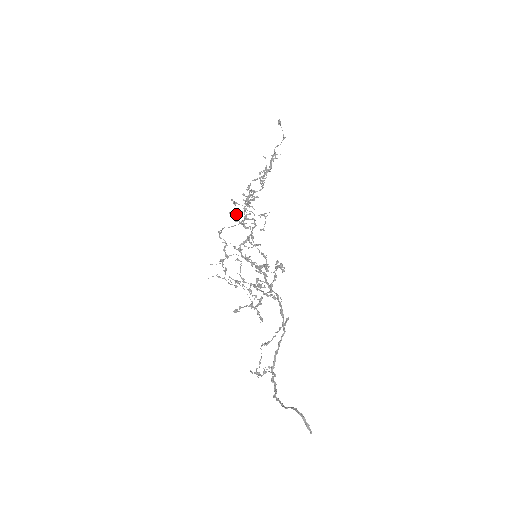
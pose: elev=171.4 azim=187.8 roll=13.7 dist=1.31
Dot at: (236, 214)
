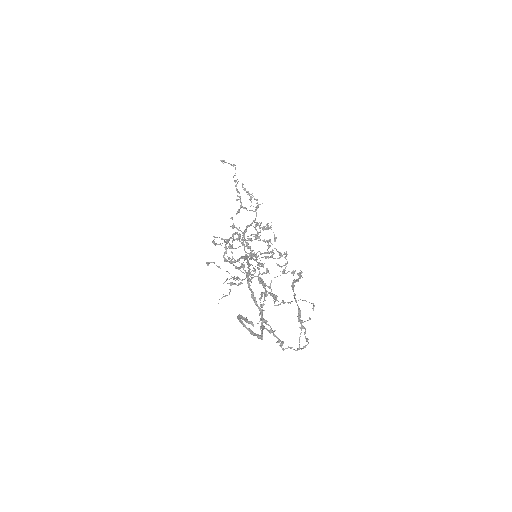
Dot at: occluded
